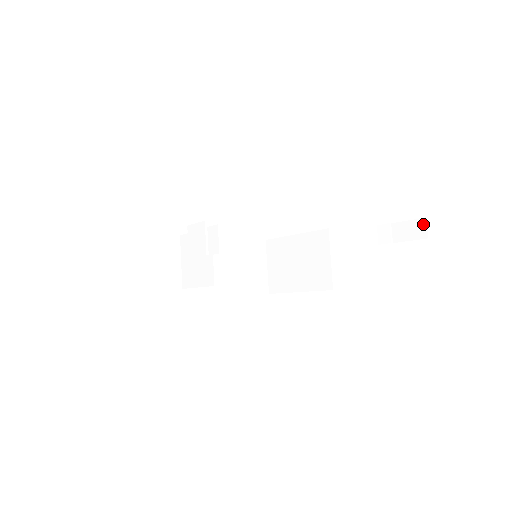
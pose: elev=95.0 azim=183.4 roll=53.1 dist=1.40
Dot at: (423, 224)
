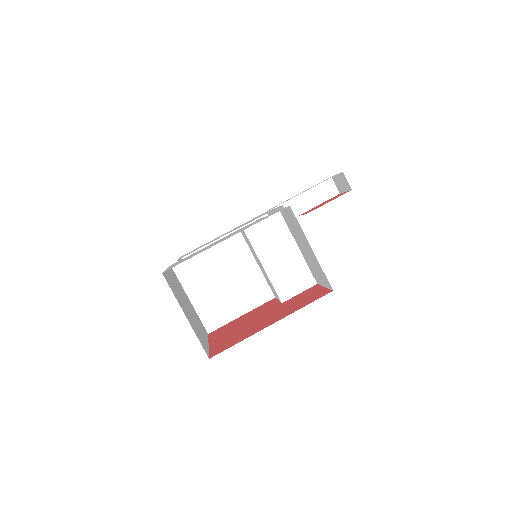
Dot at: (331, 183)
